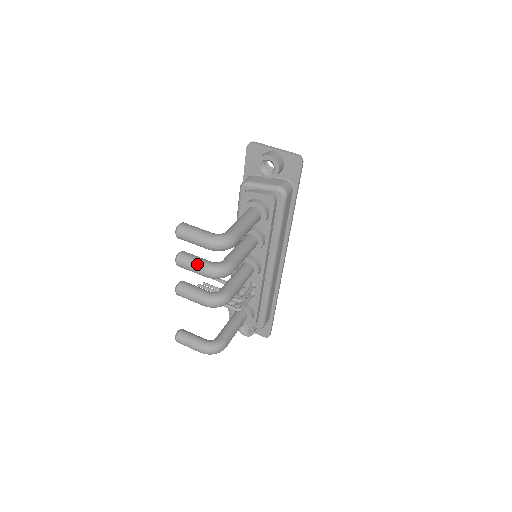
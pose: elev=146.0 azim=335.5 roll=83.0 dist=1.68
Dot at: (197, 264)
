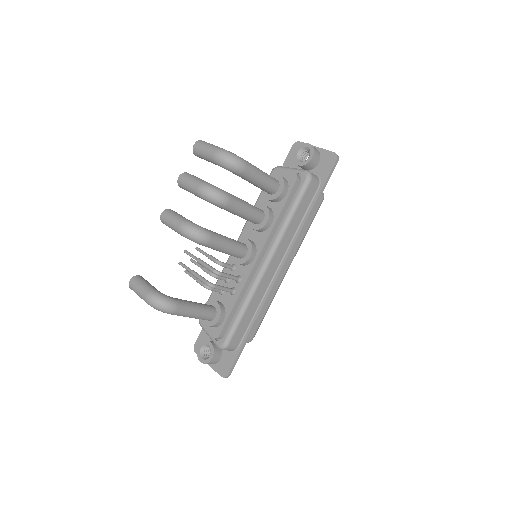
Dot at: (196, 179)
